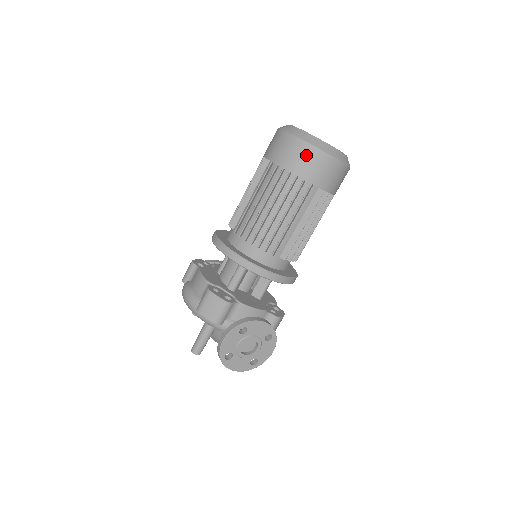
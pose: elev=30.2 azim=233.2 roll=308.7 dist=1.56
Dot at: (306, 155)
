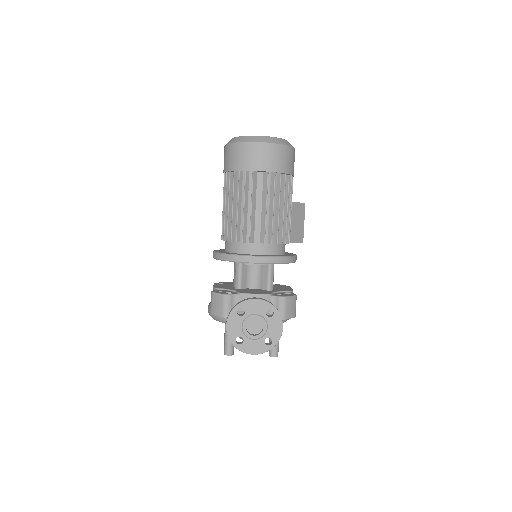
Dot at: (239, 152)
